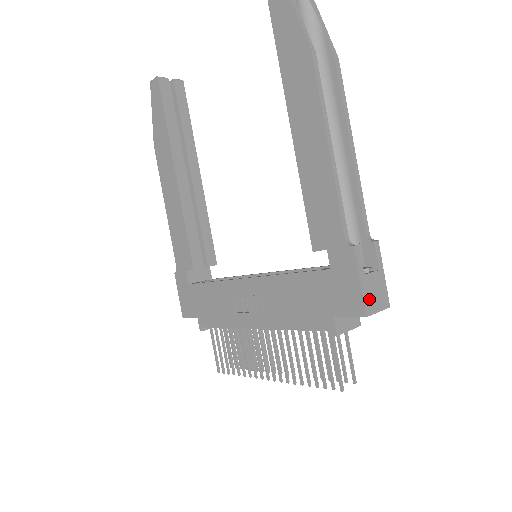
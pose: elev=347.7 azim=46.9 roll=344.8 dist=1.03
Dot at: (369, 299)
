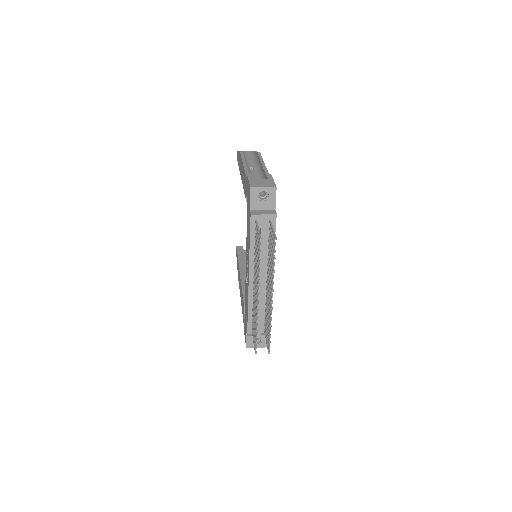
Dot at: (255, 184)
